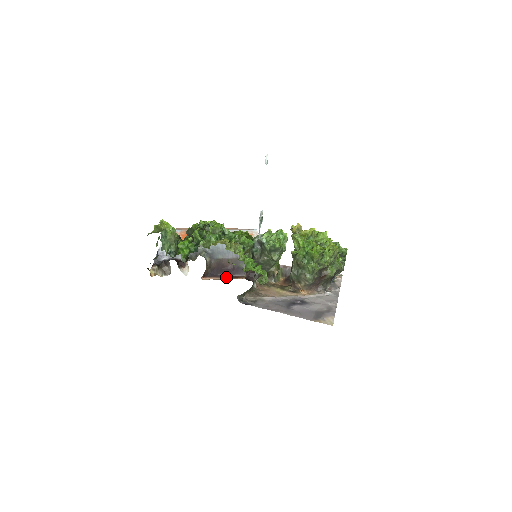
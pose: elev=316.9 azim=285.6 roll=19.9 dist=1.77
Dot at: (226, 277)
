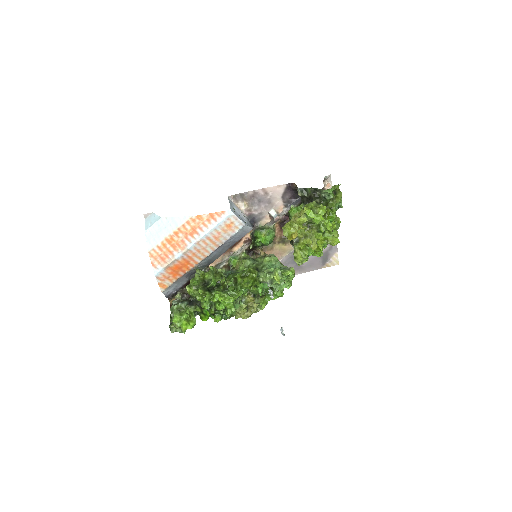
Dot at: (225, 252)
